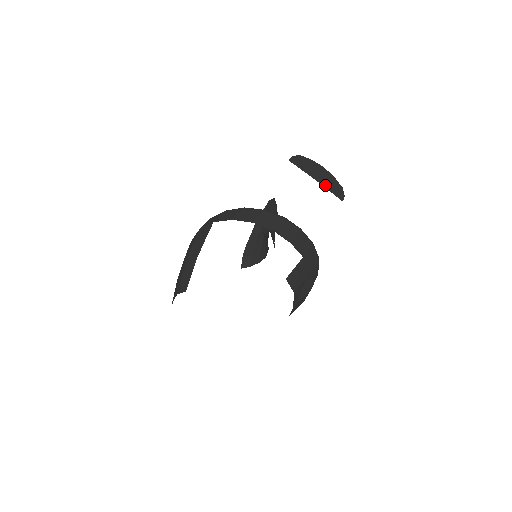
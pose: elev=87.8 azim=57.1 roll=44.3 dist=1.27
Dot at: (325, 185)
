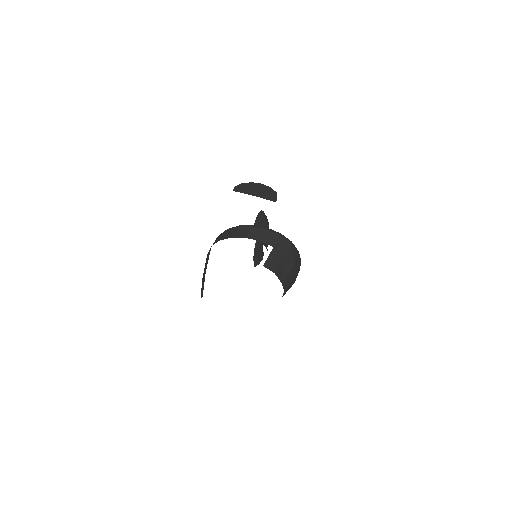
Dot at: (262, 196)
